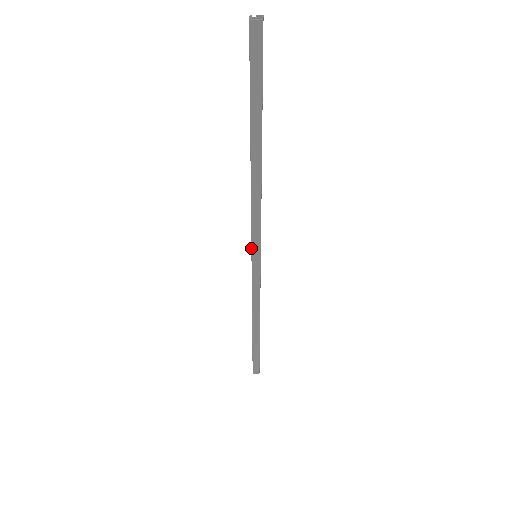
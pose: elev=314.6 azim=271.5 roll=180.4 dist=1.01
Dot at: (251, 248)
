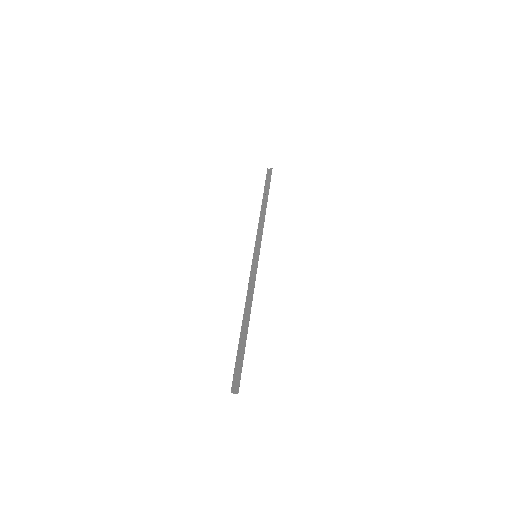
Dot at: occluded
